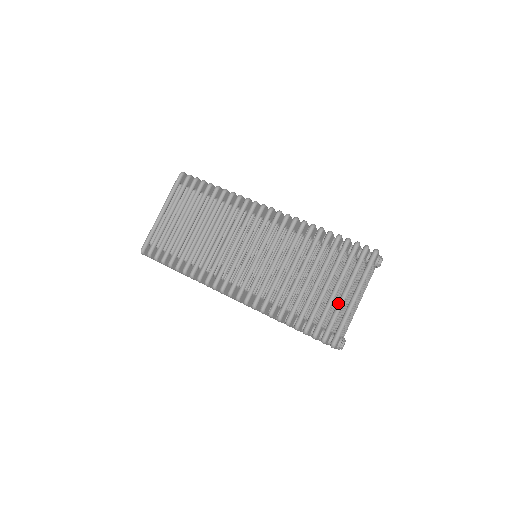
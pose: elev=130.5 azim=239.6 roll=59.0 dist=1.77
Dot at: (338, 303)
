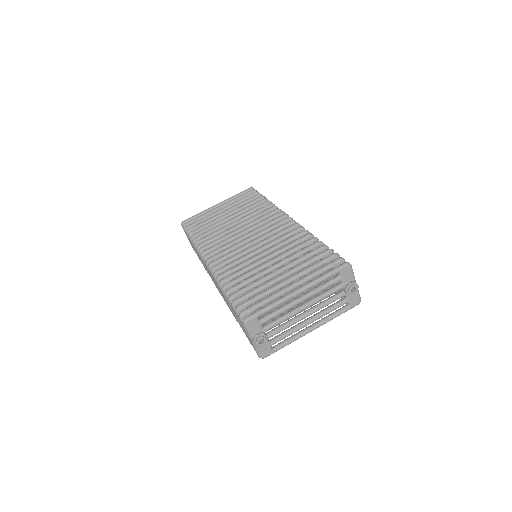
Dot at: (279, 290)
